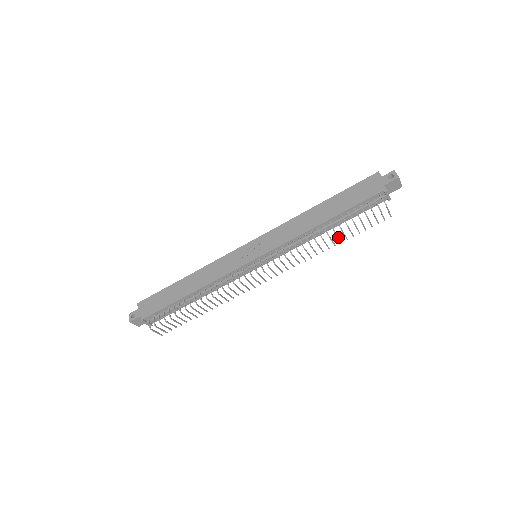
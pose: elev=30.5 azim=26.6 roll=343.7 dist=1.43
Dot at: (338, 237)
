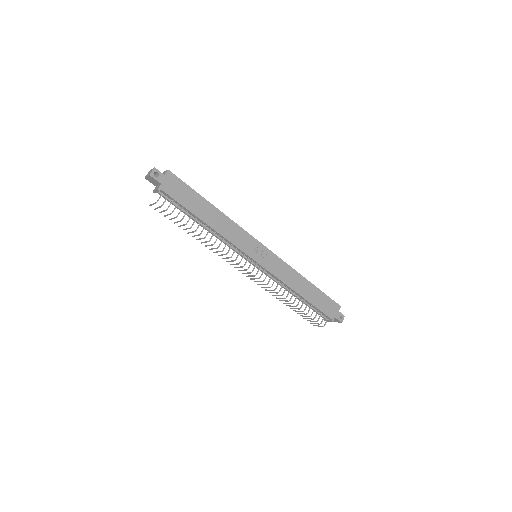
Dot at: (292, 306)
